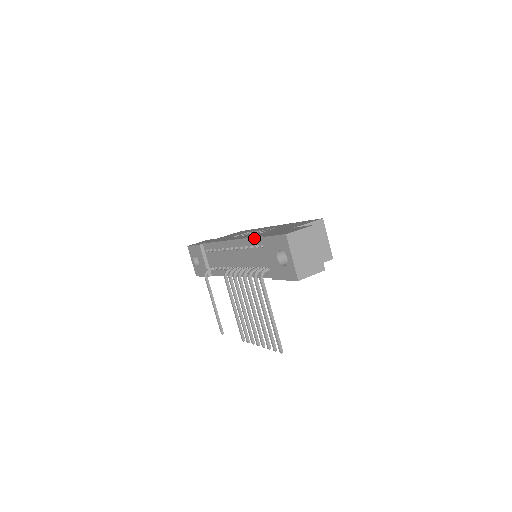
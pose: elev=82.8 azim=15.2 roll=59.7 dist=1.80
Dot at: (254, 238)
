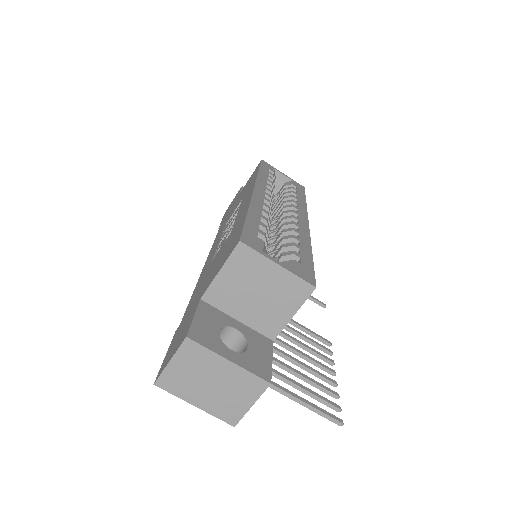
Dot at: occluded
